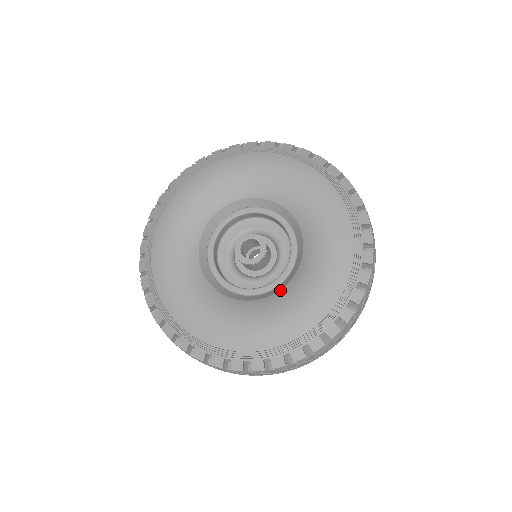
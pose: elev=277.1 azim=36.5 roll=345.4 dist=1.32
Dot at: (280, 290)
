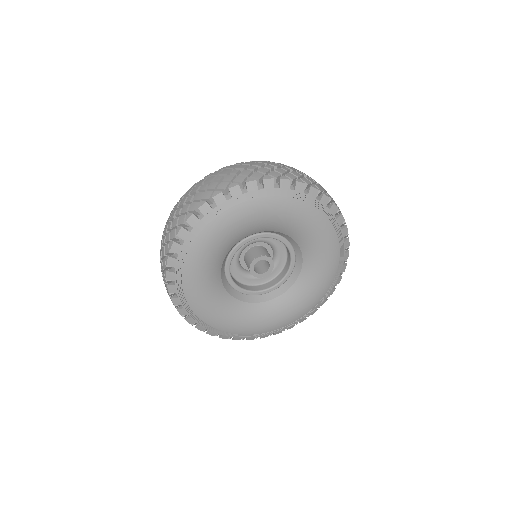
Dot at: (277, 298)
